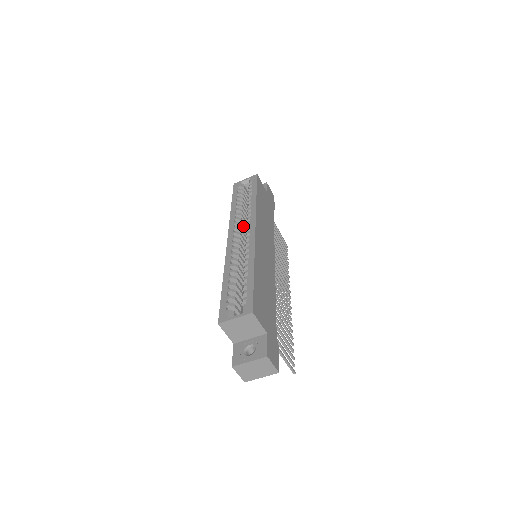
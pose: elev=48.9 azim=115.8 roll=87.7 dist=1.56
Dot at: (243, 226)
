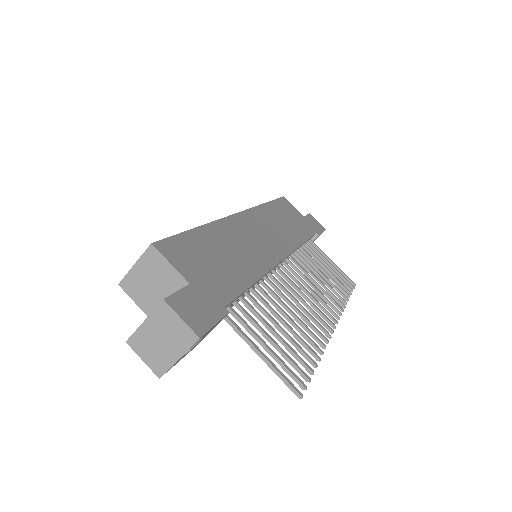
Dot at: occluded
